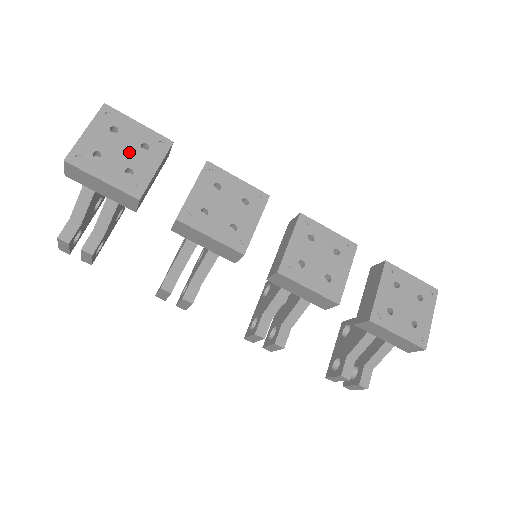
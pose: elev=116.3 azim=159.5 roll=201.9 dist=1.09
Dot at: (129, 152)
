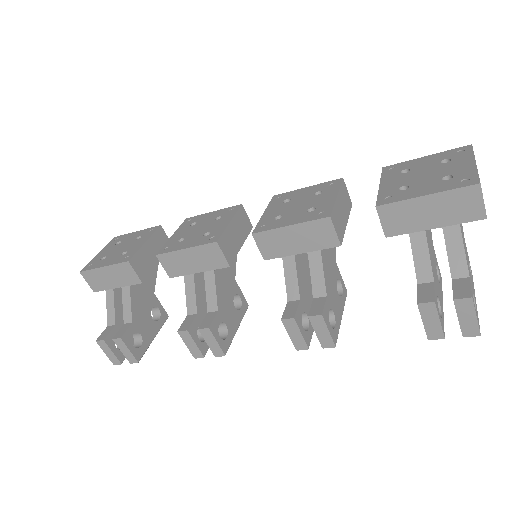
Dot at: (126, 246)
